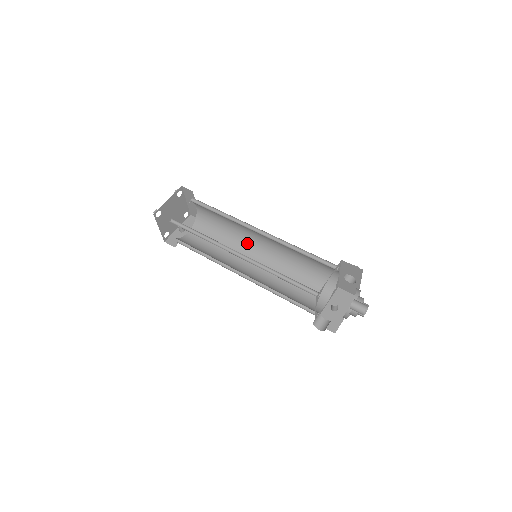
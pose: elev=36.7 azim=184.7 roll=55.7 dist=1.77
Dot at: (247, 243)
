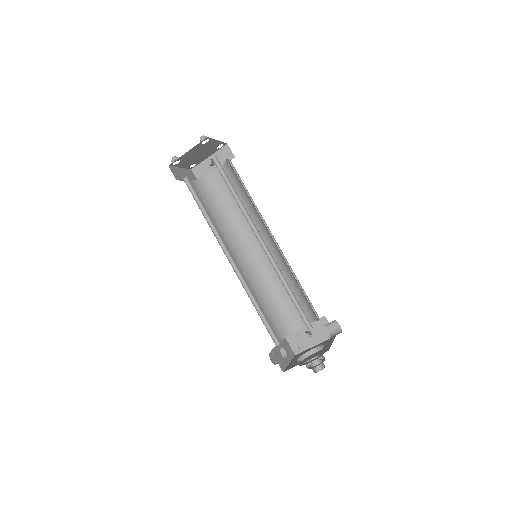
Dot at: (262, 224)
